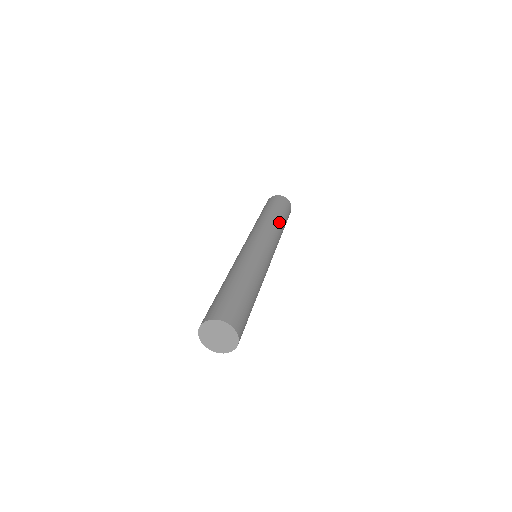
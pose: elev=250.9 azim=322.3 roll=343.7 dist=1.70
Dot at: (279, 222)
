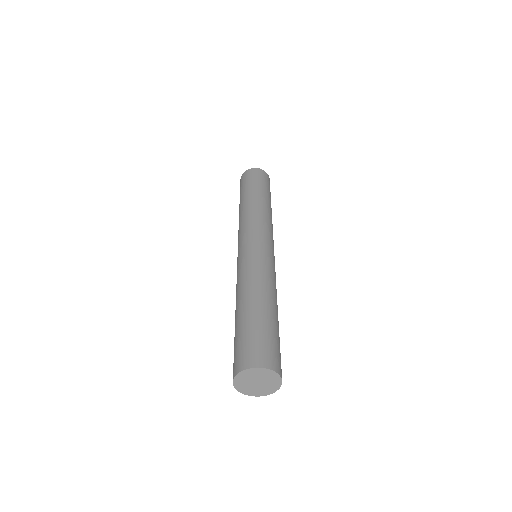
Dot at: (255, 202)
